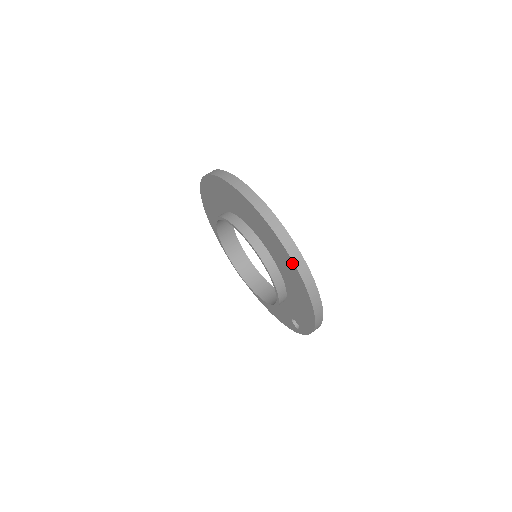
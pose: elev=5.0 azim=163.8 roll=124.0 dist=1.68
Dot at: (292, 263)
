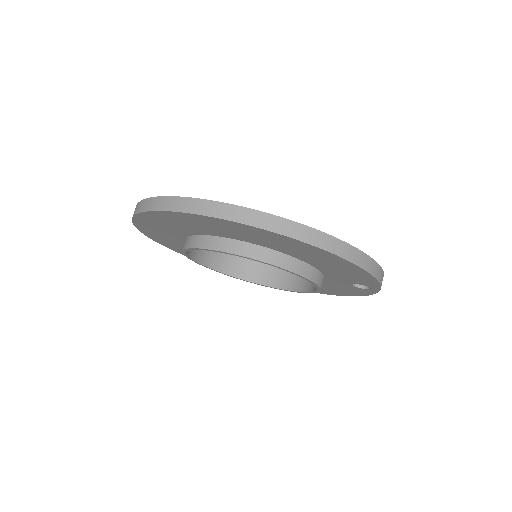
Dot at: (258, 230)
